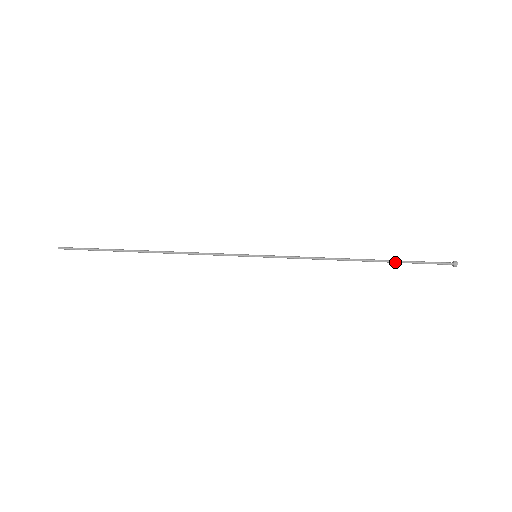
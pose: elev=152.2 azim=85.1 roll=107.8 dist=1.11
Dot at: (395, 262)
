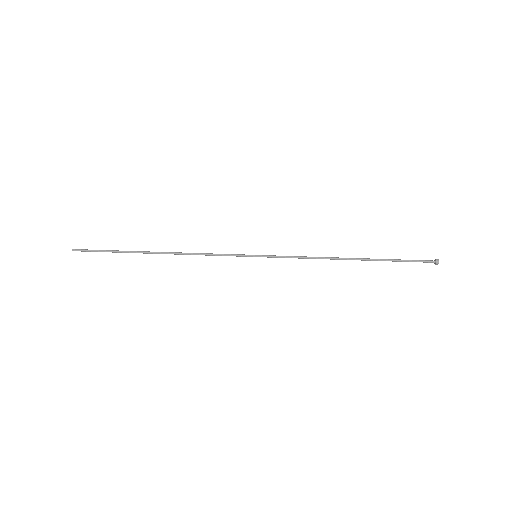
Dot at: (383, 260)
